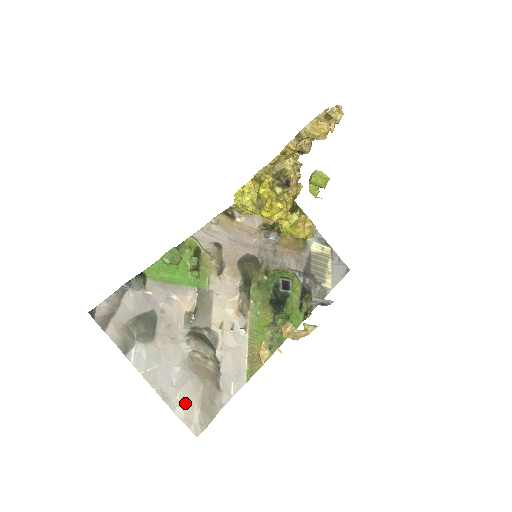
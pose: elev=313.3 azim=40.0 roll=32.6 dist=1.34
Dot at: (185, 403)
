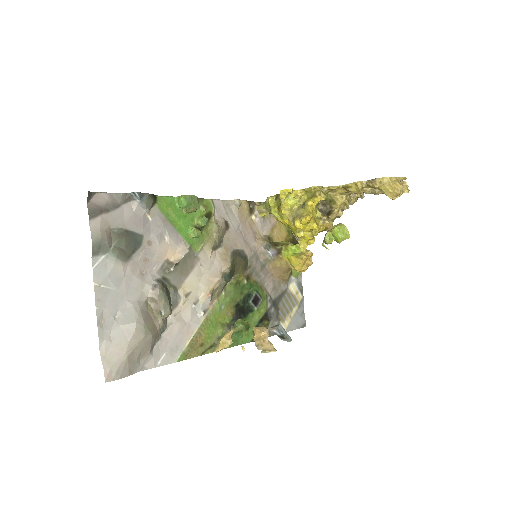
Dot at: (116, 341)
